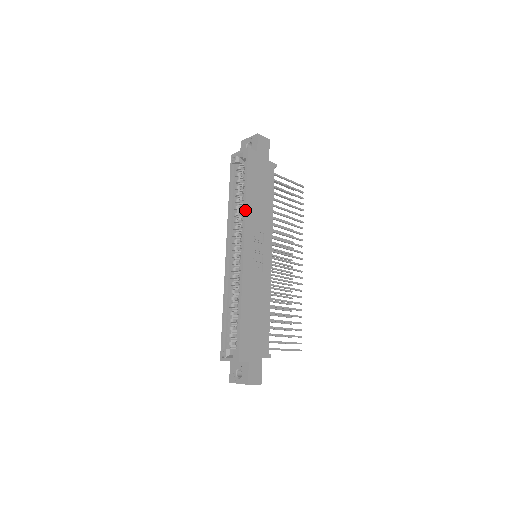
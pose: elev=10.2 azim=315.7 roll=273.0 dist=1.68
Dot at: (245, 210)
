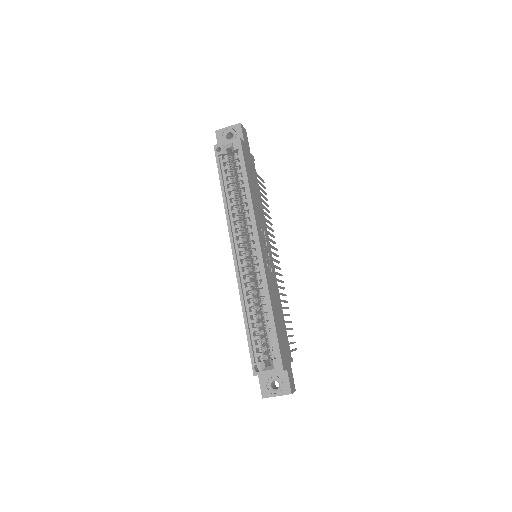
Dot at: (252, 206)
